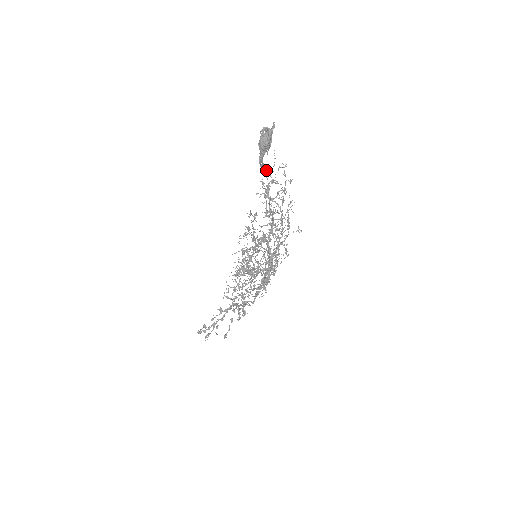
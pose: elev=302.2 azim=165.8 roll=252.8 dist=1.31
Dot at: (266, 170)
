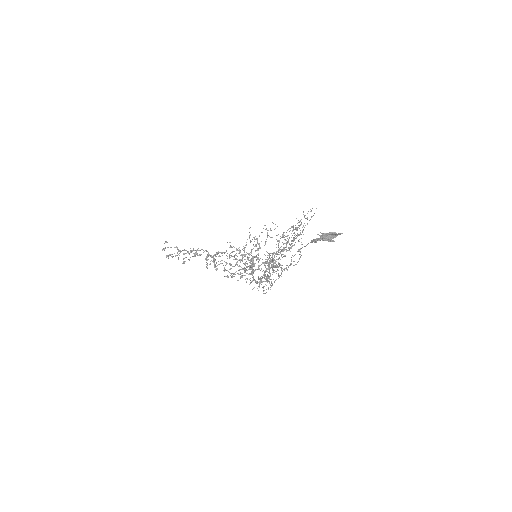
Dot at: occluded
